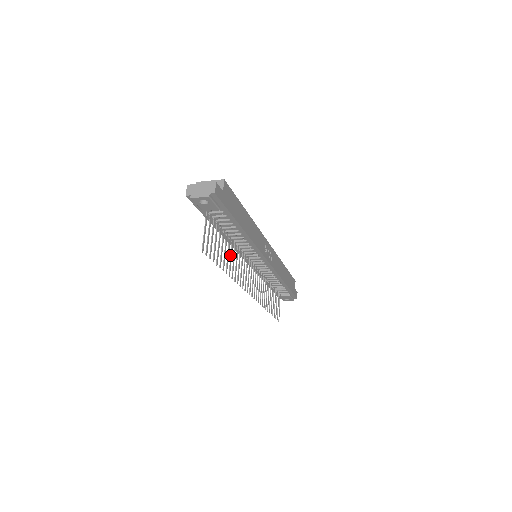
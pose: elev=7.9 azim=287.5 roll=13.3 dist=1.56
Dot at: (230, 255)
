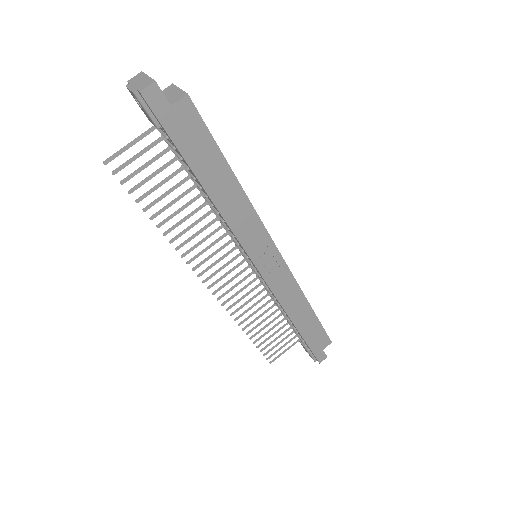
Dot at: occluded
